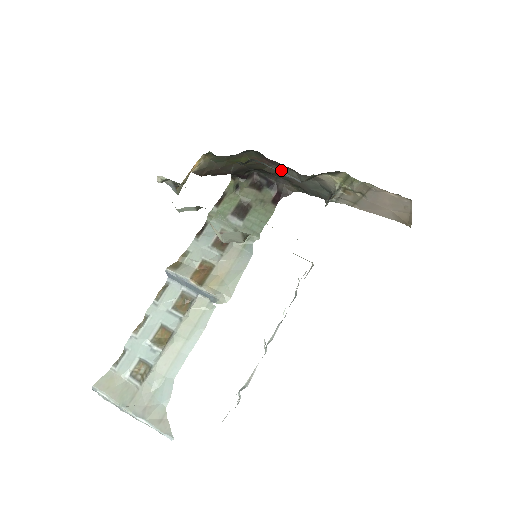
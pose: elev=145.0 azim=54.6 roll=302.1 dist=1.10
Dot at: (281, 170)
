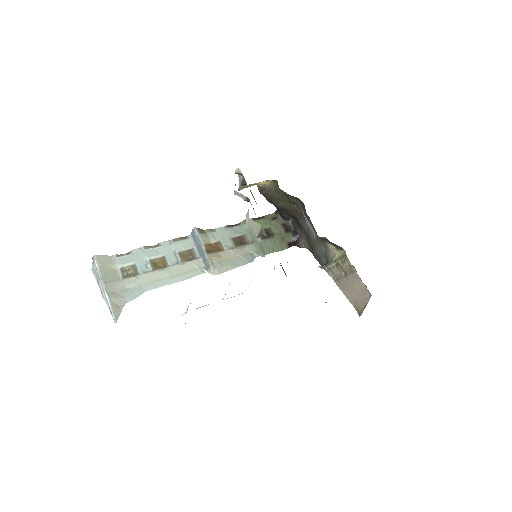
Dot at: occluded
